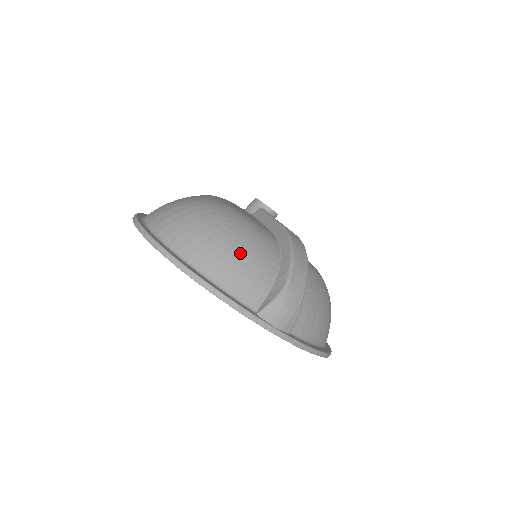
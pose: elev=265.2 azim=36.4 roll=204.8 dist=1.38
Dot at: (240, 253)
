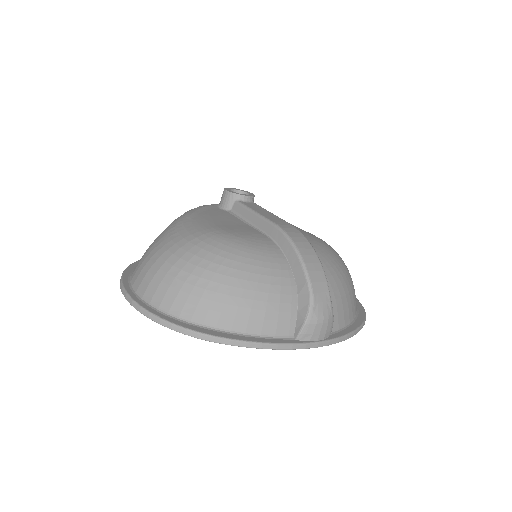
Dot at: (252, 289)
